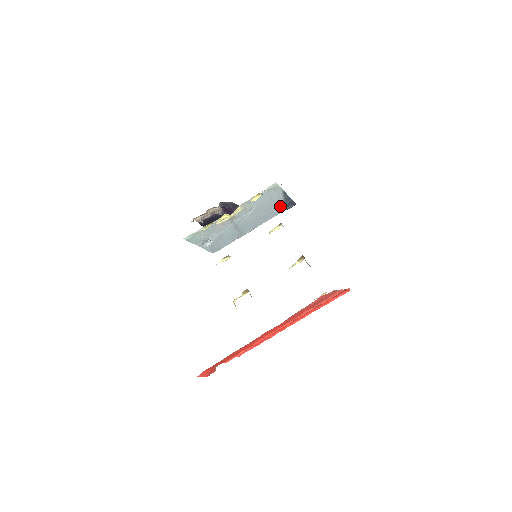
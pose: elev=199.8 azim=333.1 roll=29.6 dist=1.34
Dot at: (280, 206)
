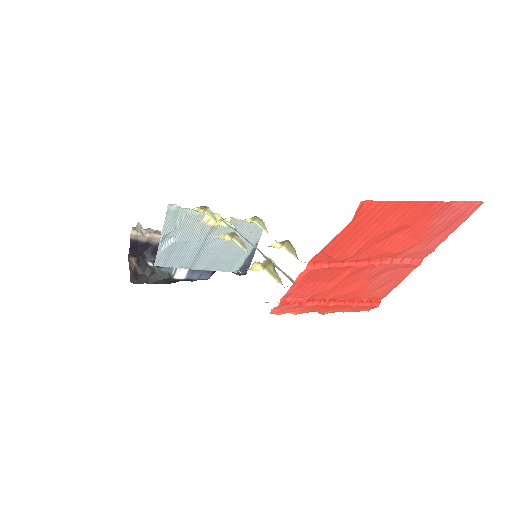
Dot at: (239, 261)
